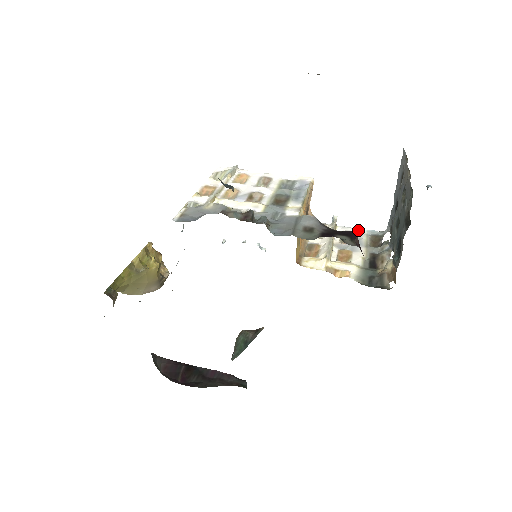
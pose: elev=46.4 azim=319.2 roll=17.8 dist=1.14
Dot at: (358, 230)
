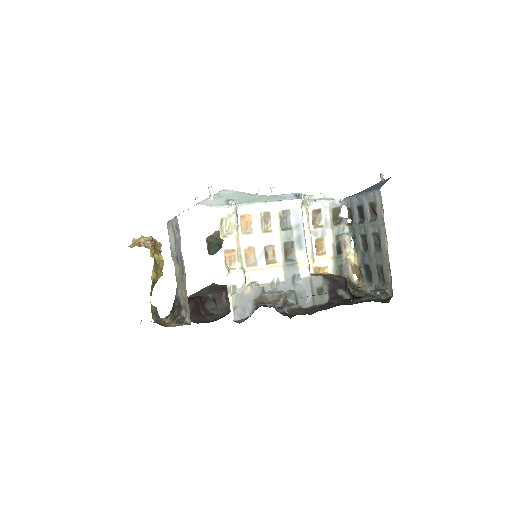
Dot at: (323, 205)
